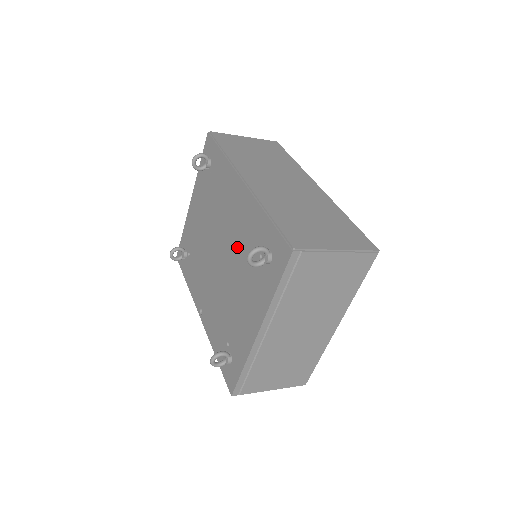
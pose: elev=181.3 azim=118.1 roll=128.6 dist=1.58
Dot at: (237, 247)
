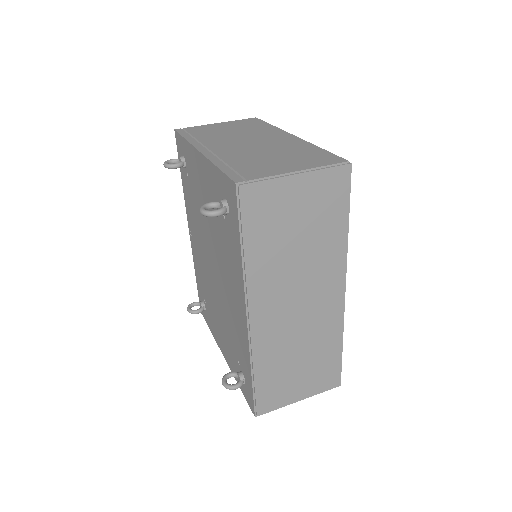
Dot at: (227, 313)
